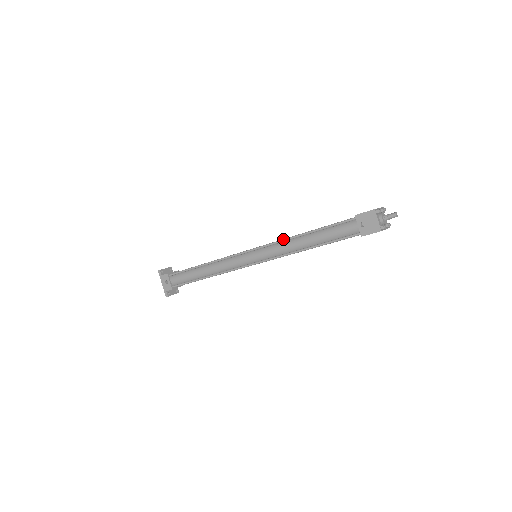
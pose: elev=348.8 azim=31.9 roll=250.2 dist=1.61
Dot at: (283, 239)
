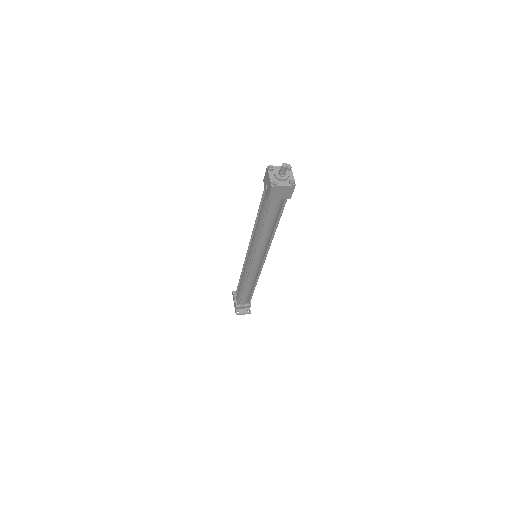
Dot at: (253, 230)
